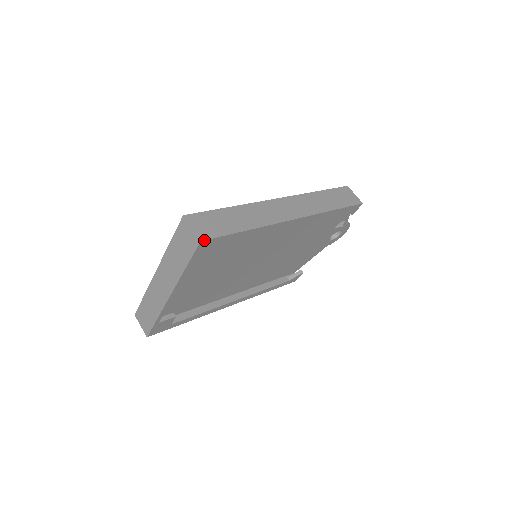
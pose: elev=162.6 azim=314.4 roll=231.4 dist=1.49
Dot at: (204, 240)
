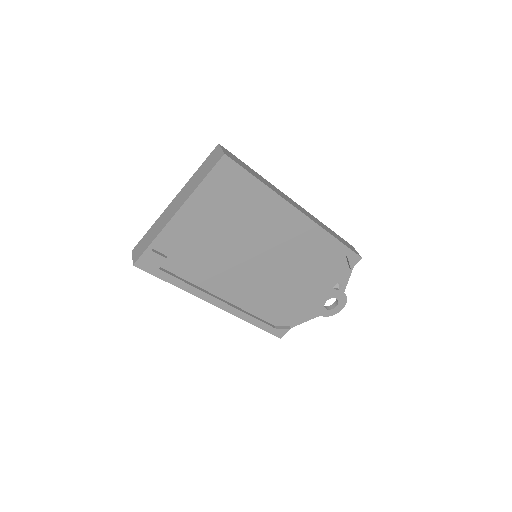
Dot at: (227, 156)
